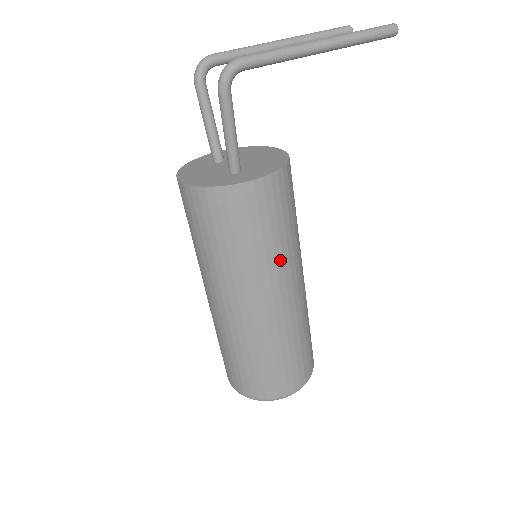
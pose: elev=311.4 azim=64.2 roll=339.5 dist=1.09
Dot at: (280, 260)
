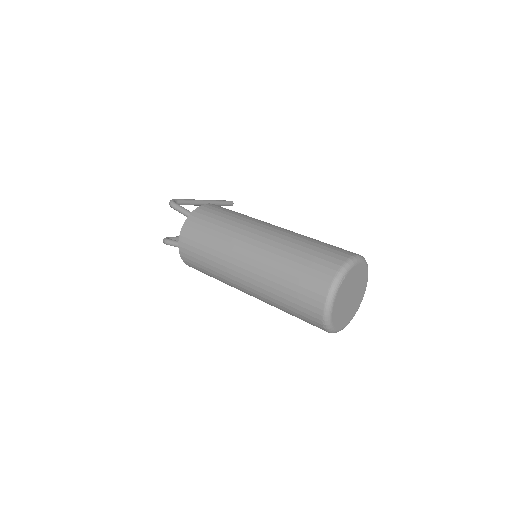
Dot at: occluded
